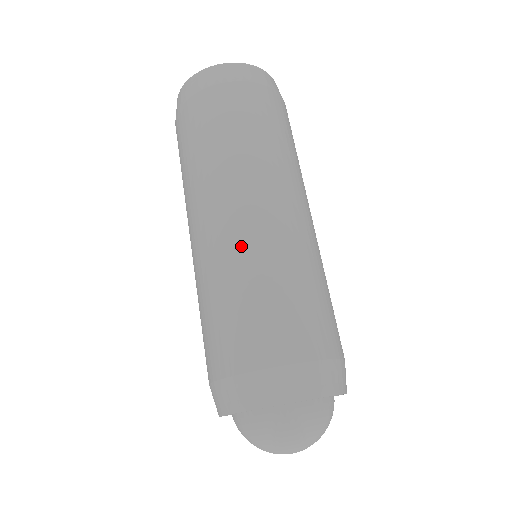
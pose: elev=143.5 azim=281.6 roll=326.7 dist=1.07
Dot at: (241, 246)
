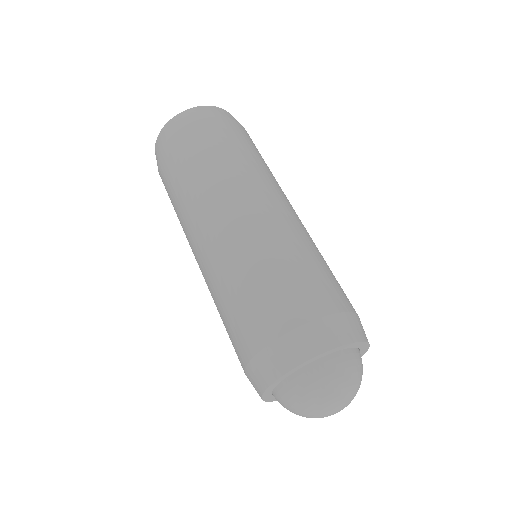
Dot at: (233, 245)
